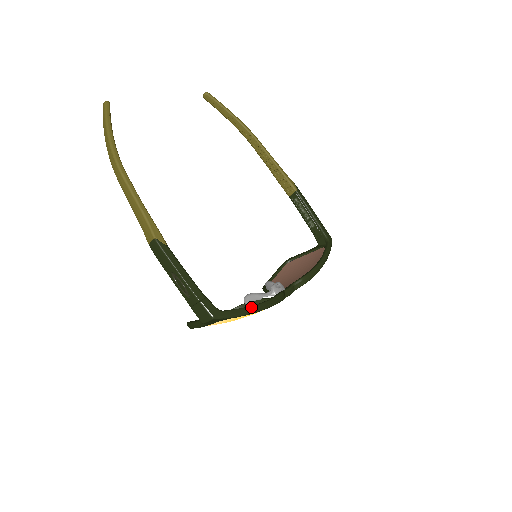
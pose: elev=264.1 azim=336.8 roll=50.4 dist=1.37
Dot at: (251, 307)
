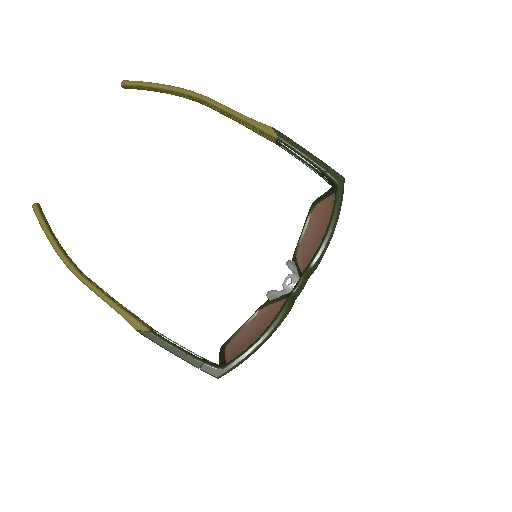
Dot at: (251, 347)
